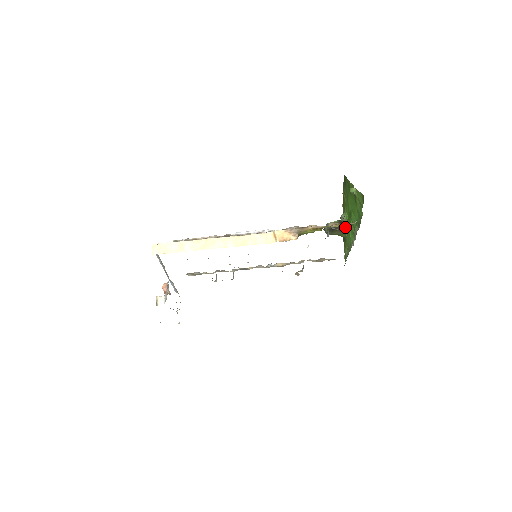
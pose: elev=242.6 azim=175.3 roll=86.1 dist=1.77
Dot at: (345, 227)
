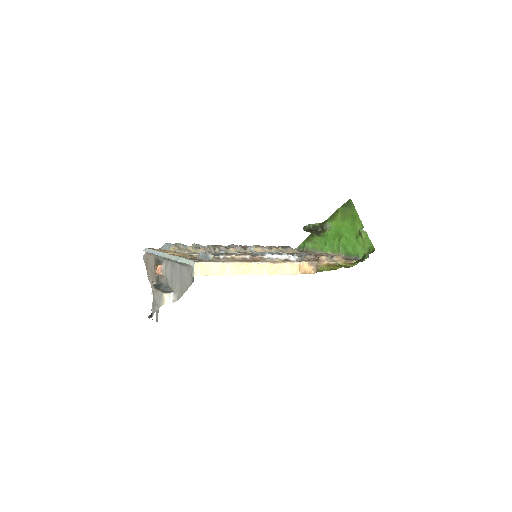
Dot at: (322, 232)
